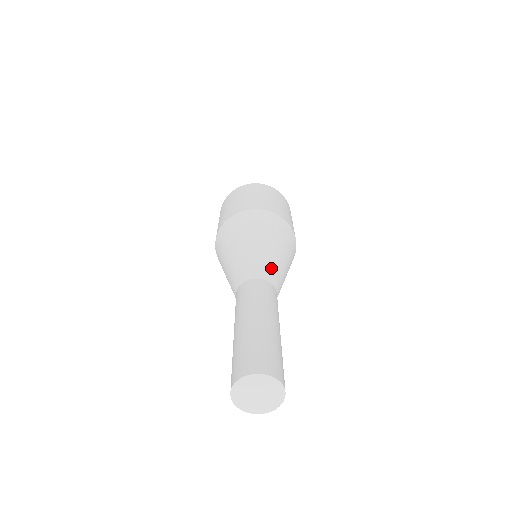
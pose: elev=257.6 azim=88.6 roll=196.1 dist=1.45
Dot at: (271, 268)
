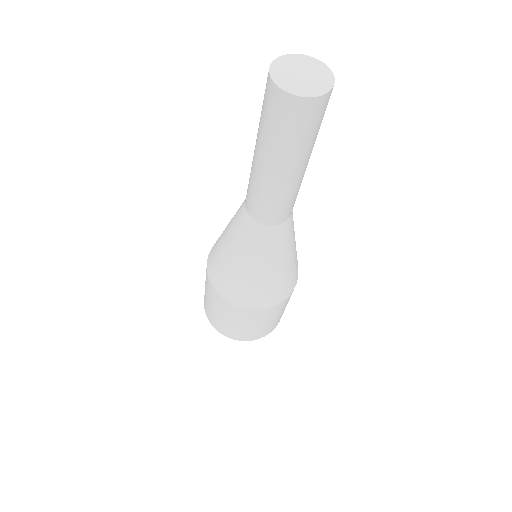
Dot at: occluded
